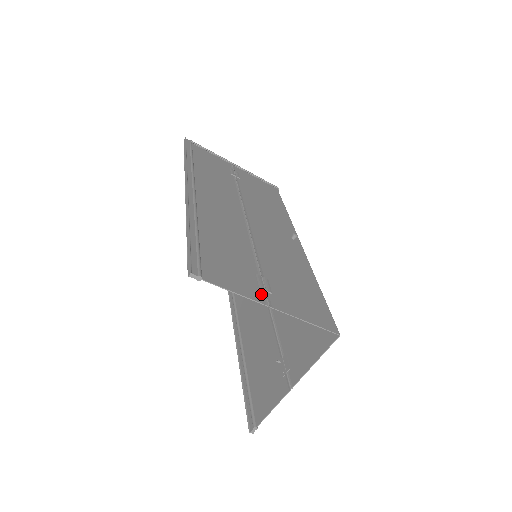
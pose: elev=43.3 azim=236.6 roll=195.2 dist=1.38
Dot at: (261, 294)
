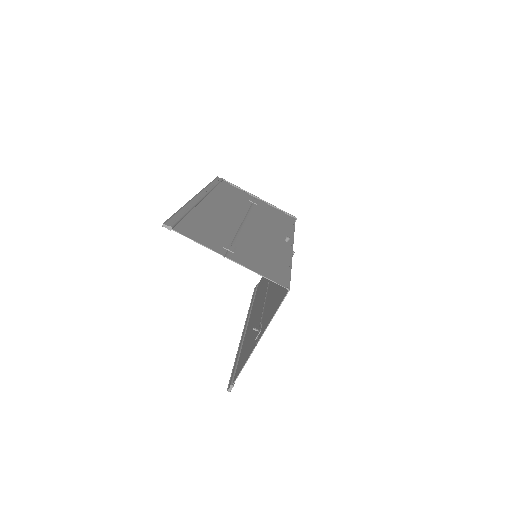
Dot at: (223, 250)
